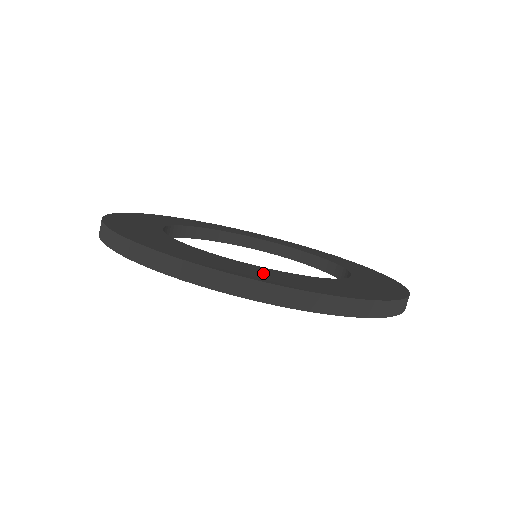
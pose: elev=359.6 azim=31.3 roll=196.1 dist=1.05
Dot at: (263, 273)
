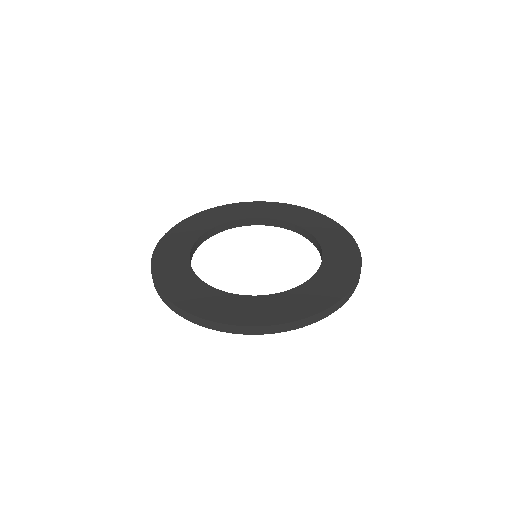
Dot at: (198, 296)
